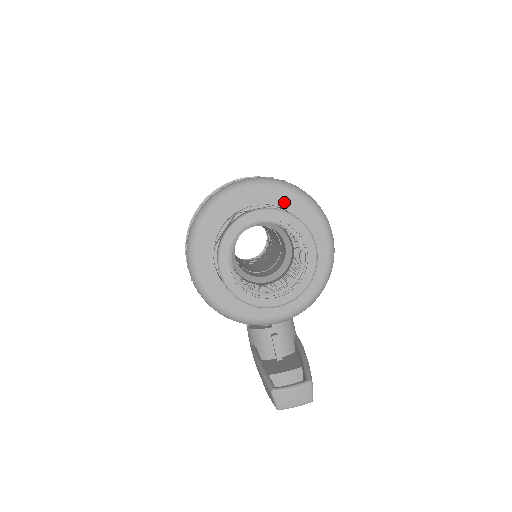
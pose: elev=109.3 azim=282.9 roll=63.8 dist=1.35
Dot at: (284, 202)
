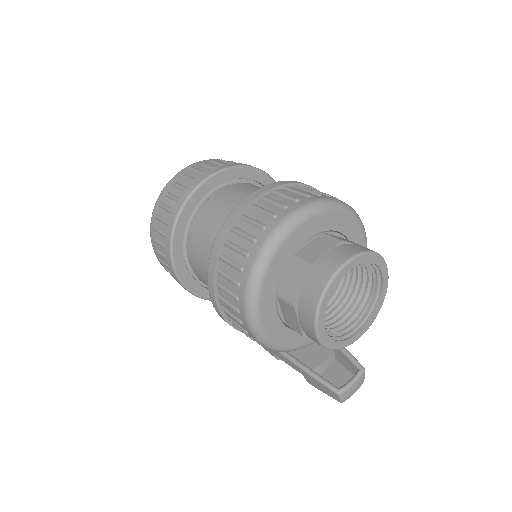
Dot at: (333, 224)
